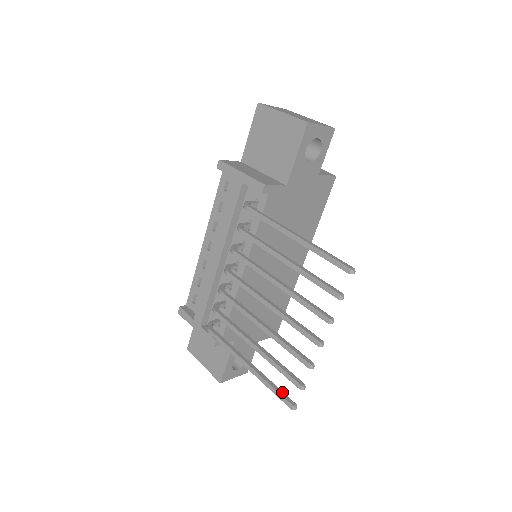
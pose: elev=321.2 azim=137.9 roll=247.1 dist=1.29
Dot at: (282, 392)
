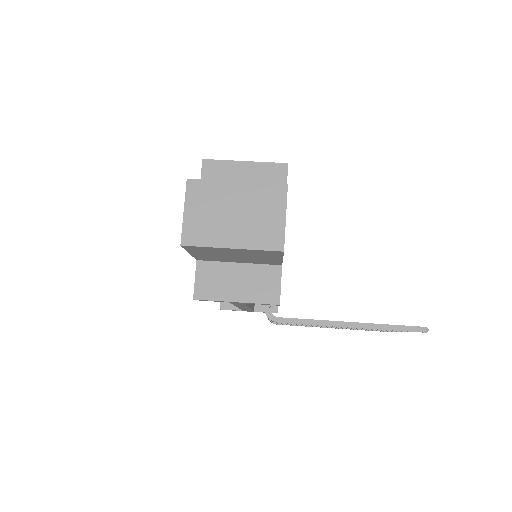
Dot at: occluded
